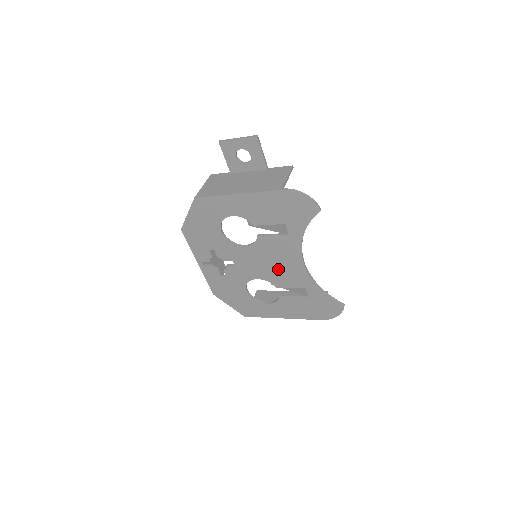
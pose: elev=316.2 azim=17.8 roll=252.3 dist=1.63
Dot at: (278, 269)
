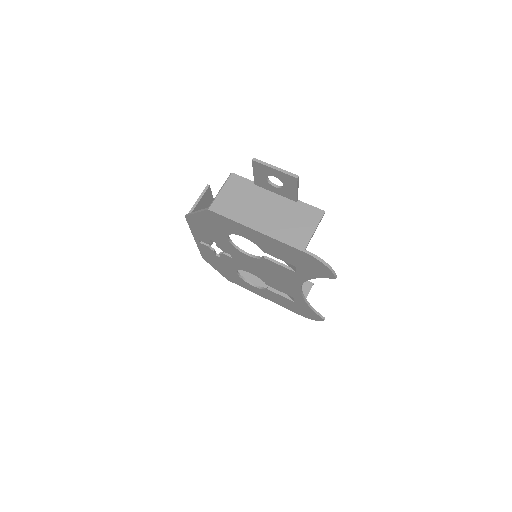
Dot at: (274, 279)
